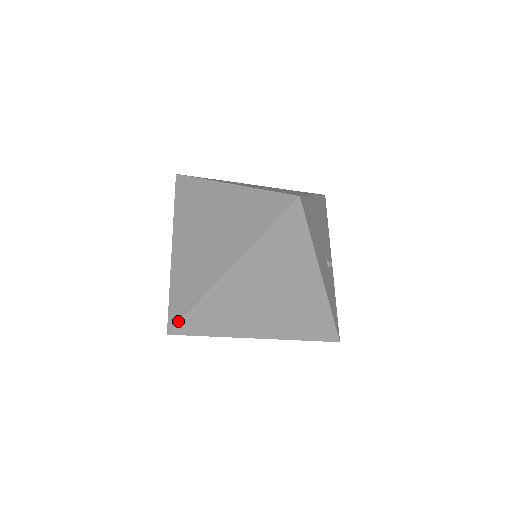
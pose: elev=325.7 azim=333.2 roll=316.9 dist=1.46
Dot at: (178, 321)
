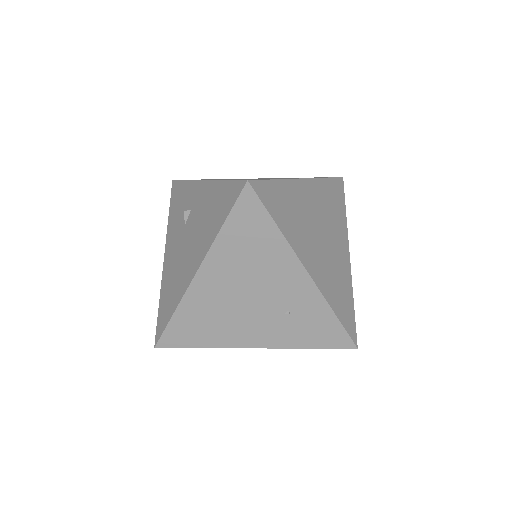
Dot at: occluded
